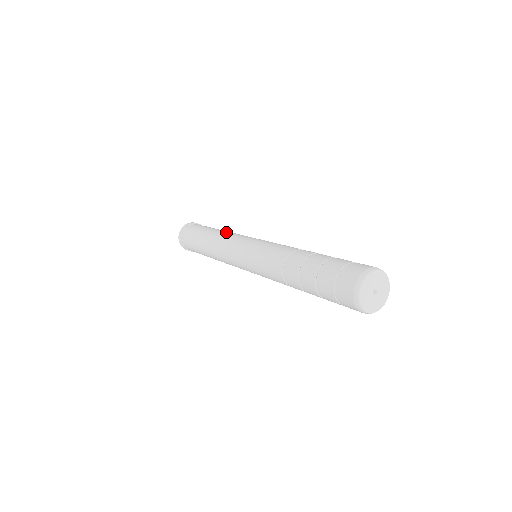
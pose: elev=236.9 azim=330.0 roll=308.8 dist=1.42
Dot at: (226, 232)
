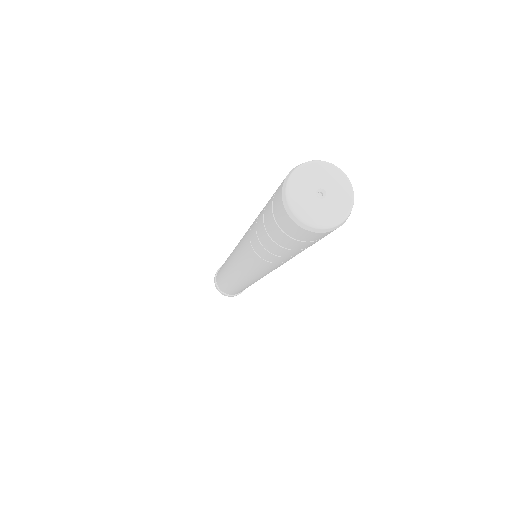
Dot at: occluded
